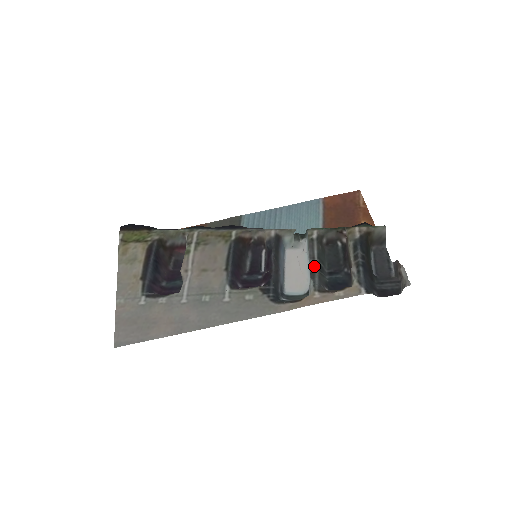
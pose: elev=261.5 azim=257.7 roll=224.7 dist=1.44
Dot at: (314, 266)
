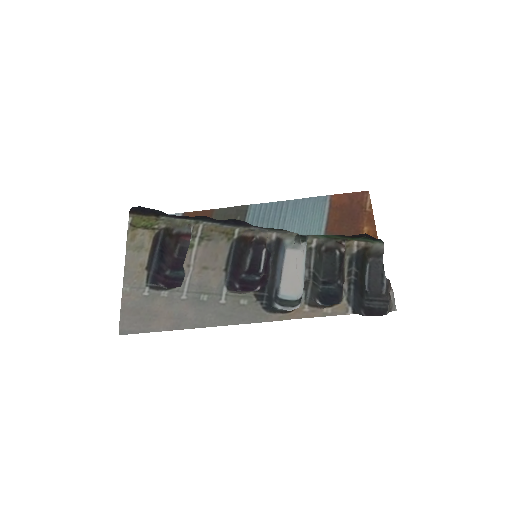
Dot at: (309, 276)
